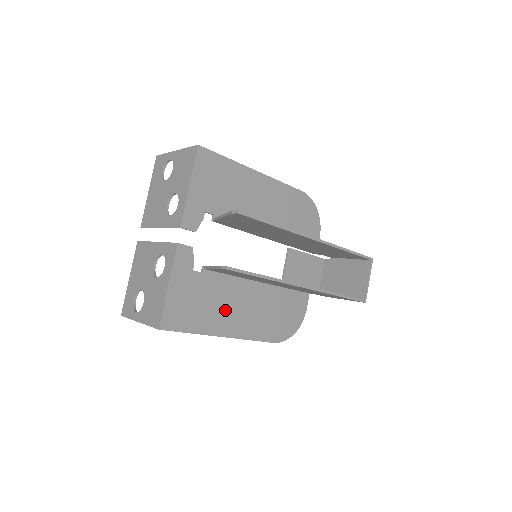
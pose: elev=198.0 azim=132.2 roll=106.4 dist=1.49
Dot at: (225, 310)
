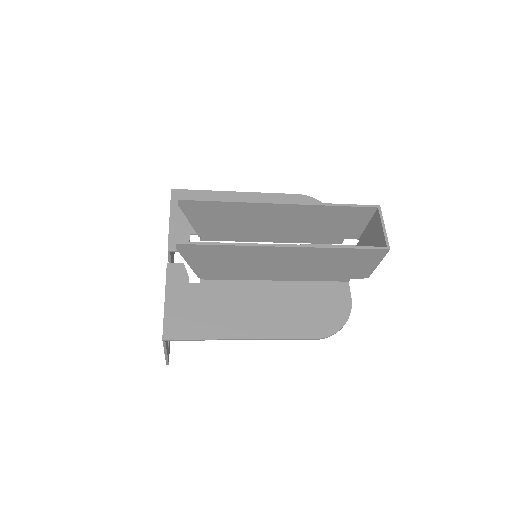
Dot at: (237, 313)
